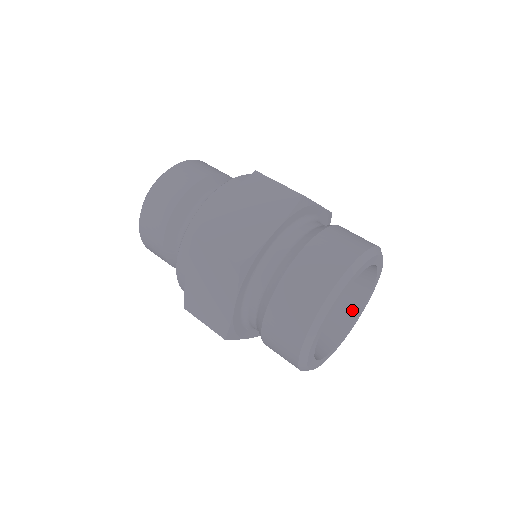
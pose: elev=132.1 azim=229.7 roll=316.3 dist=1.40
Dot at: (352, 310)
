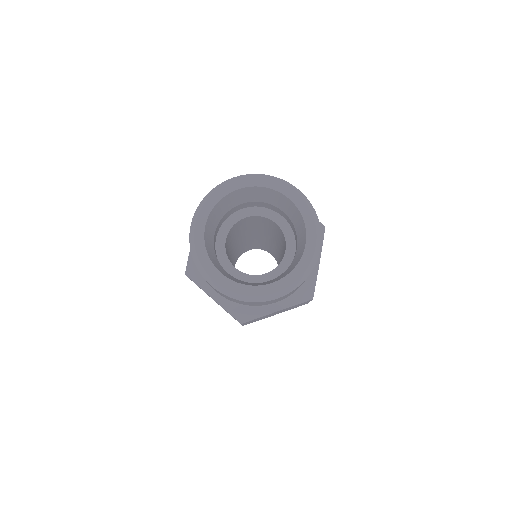
Dot at: occluded
